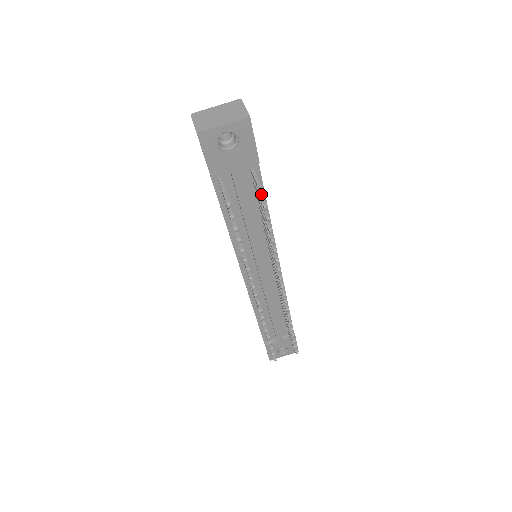
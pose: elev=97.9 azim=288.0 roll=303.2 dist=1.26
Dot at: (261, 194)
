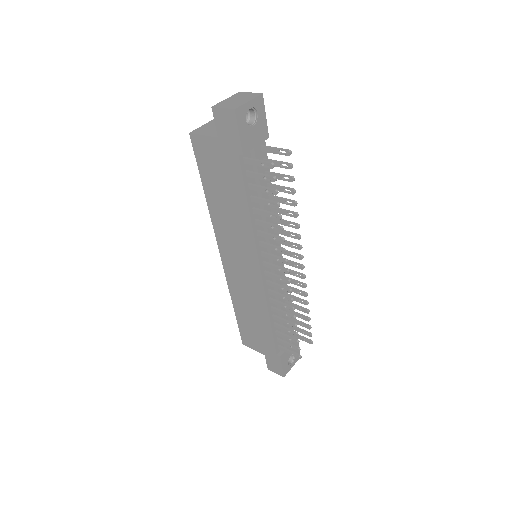
Dot at: (289, 152)
